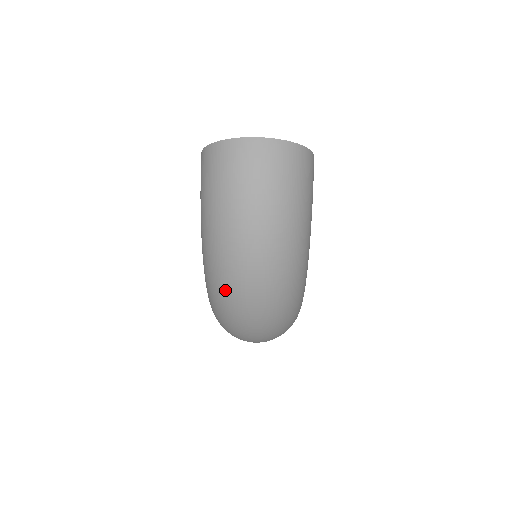
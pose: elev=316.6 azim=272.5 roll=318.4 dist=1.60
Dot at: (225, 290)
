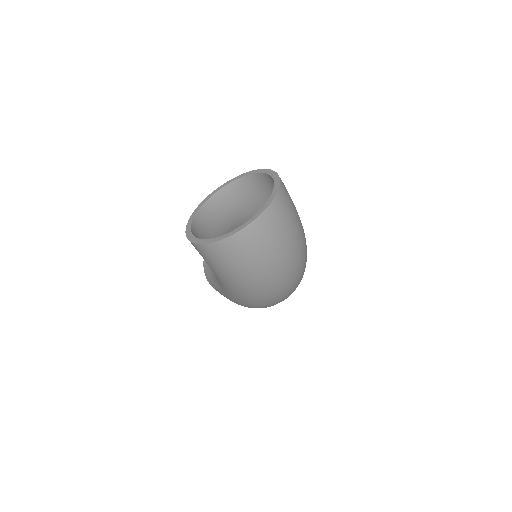
Dot at: (271, 304)
